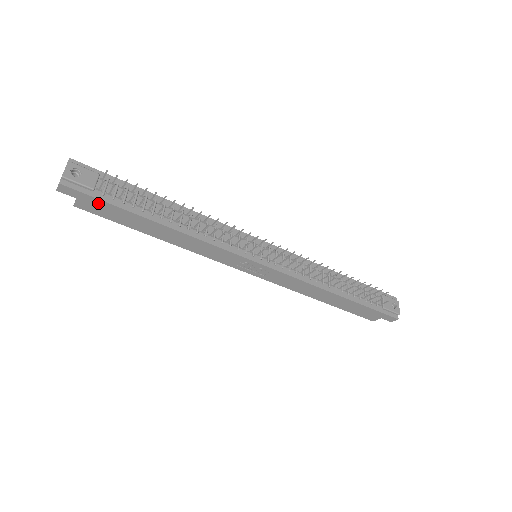
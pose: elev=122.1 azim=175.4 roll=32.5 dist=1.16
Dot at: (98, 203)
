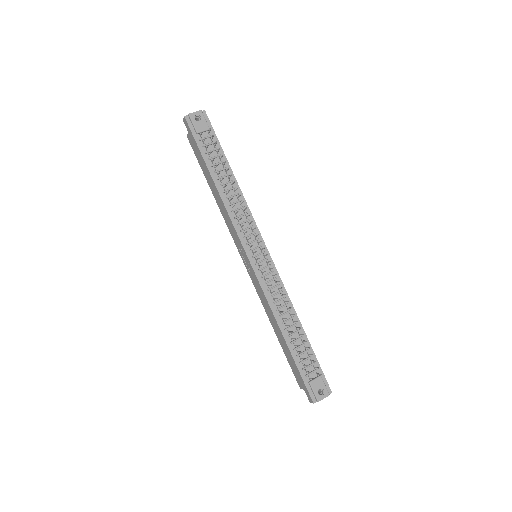
Dot at: (195, 142)
